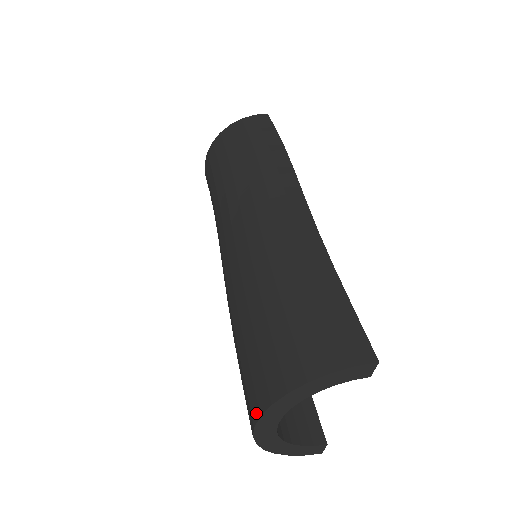
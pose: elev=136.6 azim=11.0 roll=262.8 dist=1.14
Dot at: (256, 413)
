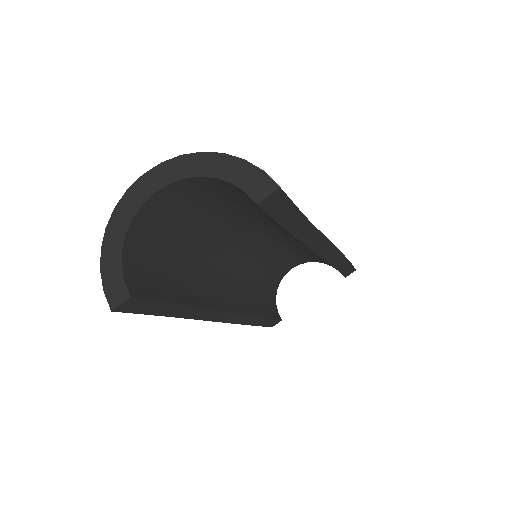
Dot at: (158, 169)
